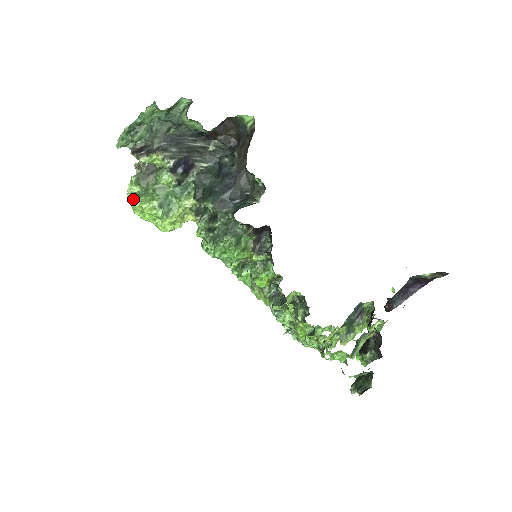
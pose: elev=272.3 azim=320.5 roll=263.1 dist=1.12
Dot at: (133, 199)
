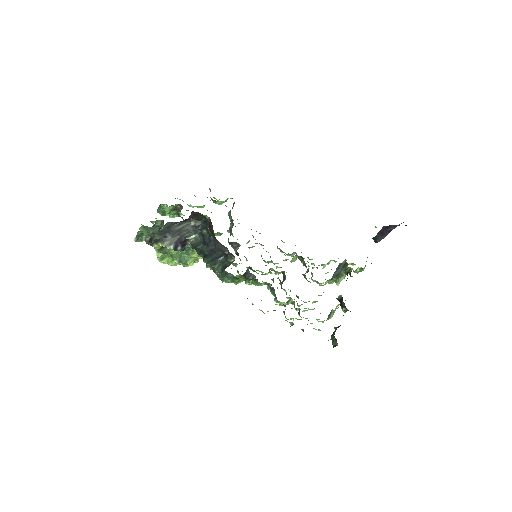
Dot at: (162, 261)
